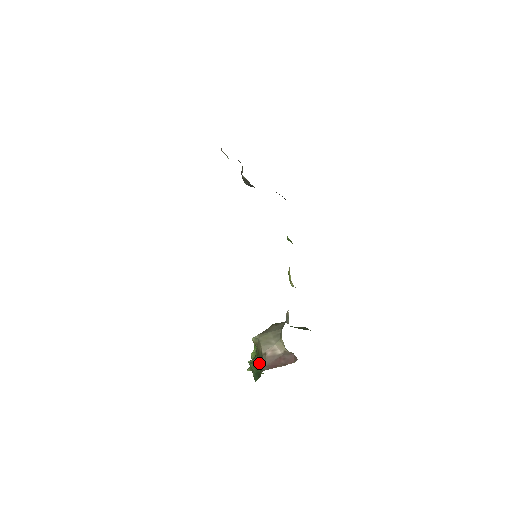
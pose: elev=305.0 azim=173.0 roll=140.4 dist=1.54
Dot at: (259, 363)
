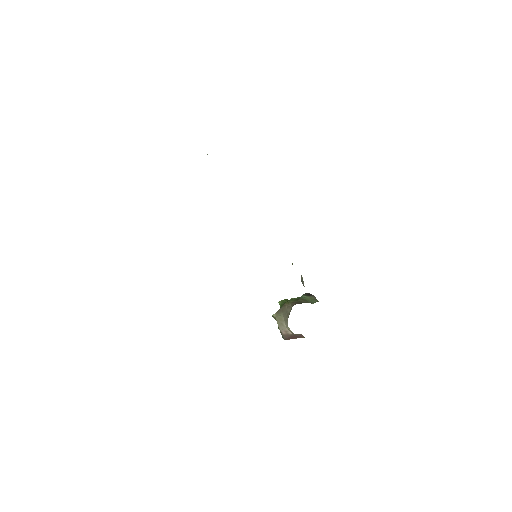
Dot at: occluded
